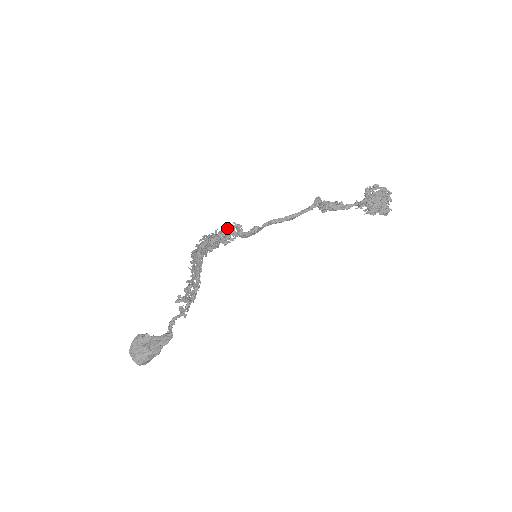
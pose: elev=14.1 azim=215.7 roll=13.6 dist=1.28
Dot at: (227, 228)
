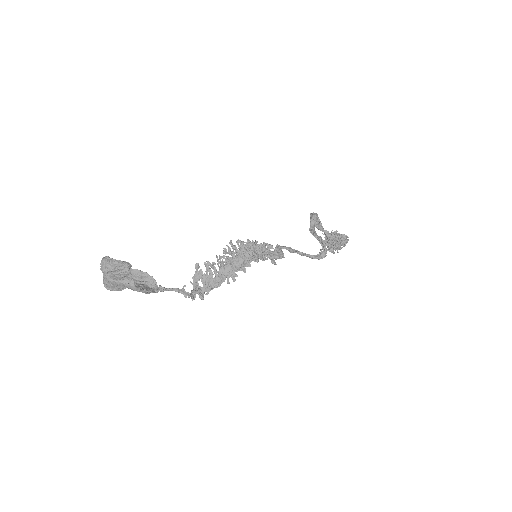
Dot at: (271, 253)
